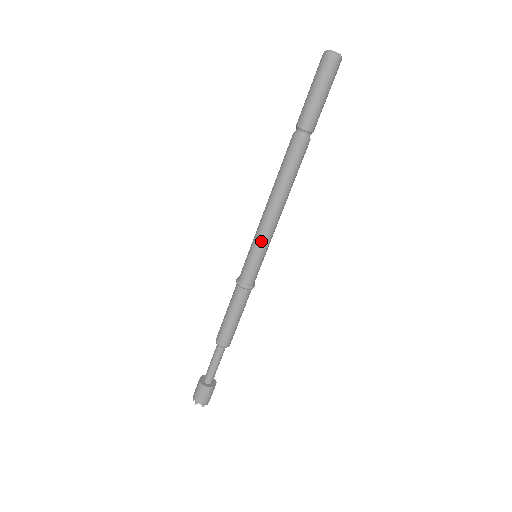
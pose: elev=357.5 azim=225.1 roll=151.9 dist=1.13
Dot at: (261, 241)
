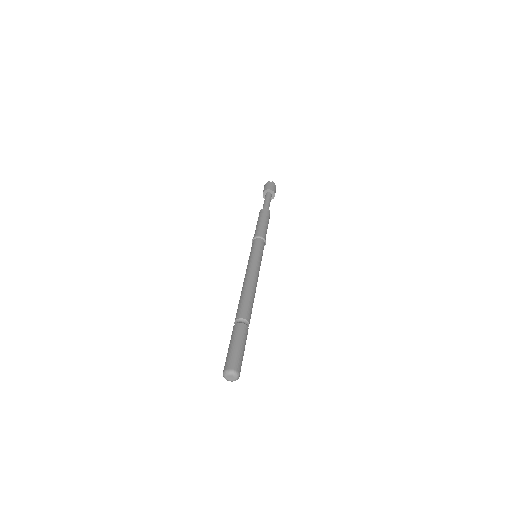
Dot at: occluded
